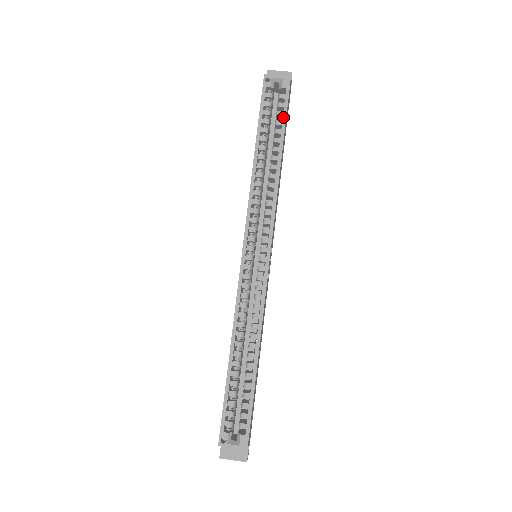
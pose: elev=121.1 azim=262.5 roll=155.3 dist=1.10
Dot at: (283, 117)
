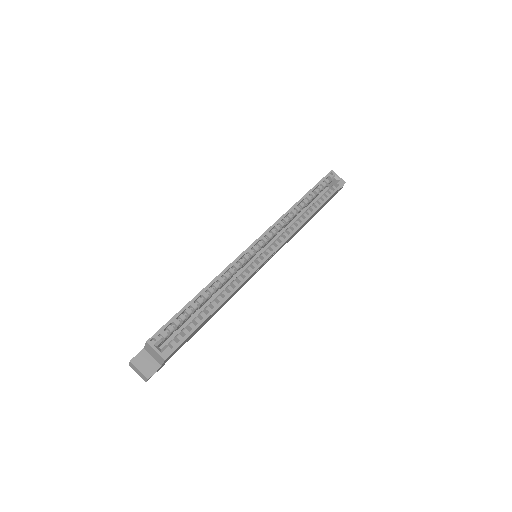
Dot at: (328, 196)
